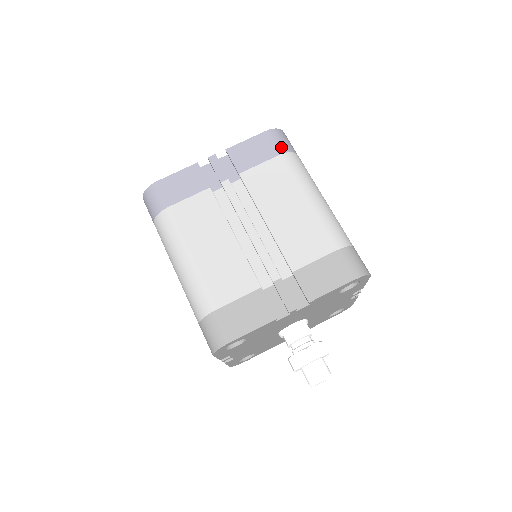
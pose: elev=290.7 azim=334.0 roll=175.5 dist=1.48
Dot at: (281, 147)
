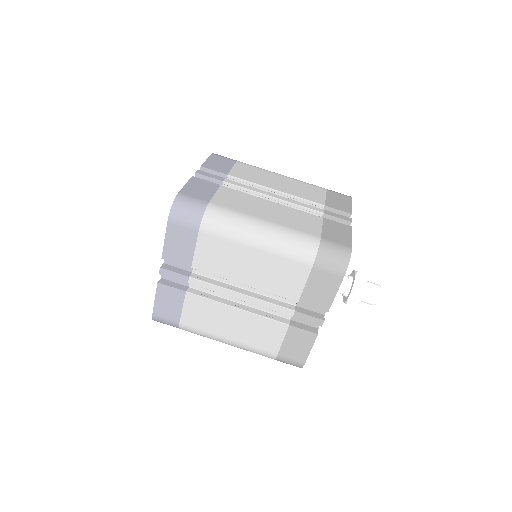
Dot at: (231, 159)
